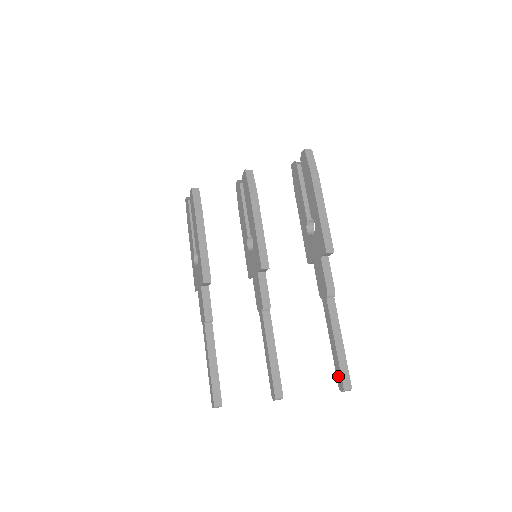
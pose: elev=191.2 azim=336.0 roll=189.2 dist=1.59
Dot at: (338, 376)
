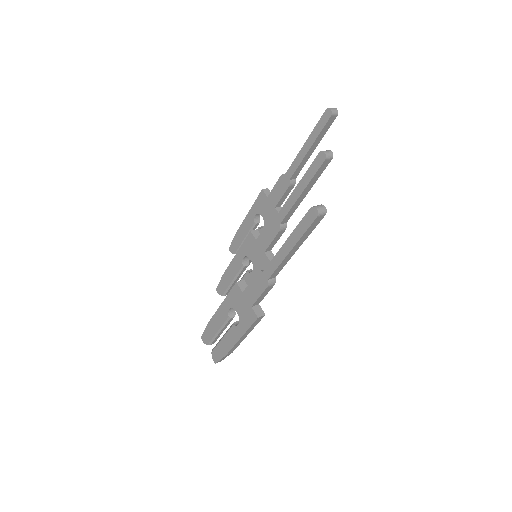
Dot at: (323, 123)
